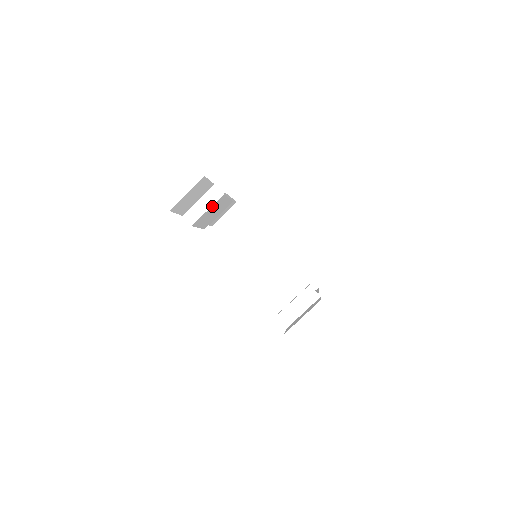
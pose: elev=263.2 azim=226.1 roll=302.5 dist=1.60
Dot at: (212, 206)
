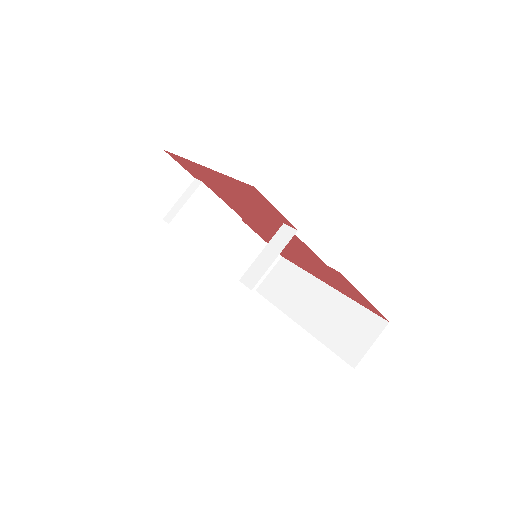
Dot at: (192, 199)
